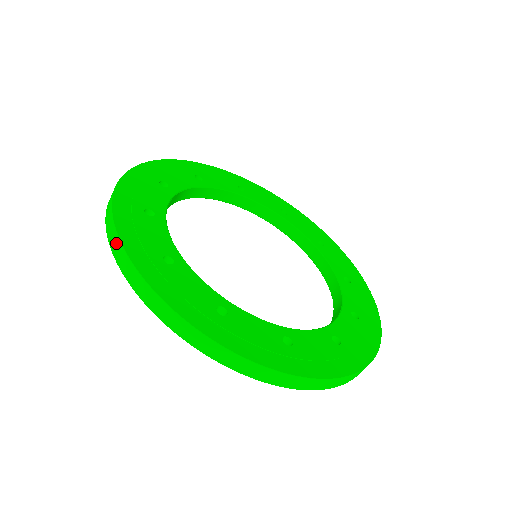
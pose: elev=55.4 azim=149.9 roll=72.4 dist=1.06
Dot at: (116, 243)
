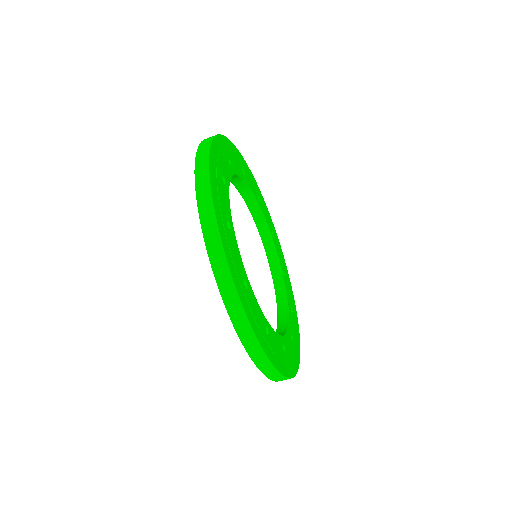
Dot at: (205, 189)
